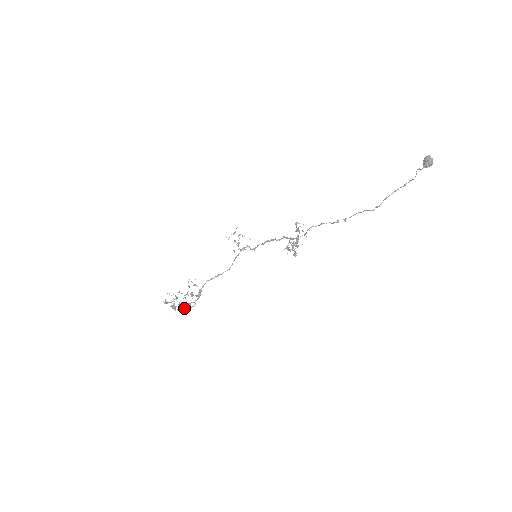
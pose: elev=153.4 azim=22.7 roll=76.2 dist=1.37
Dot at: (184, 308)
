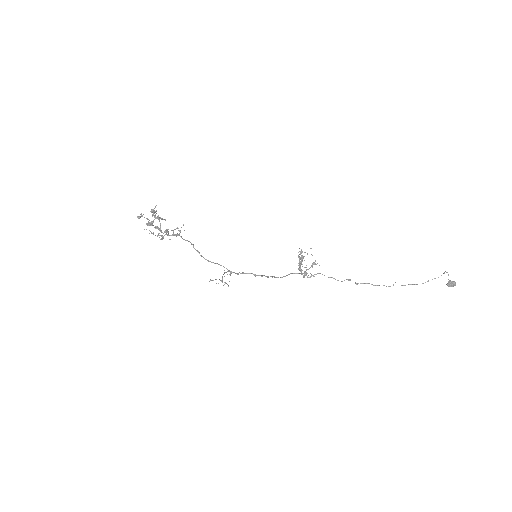
Dot at: (158, 217)
